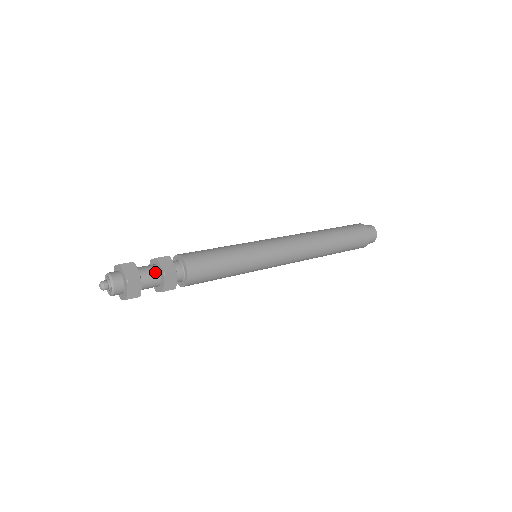
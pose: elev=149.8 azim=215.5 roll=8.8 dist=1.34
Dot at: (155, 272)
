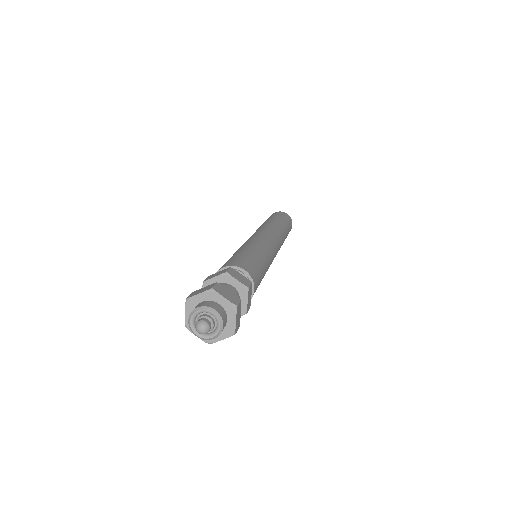
Dot at: (234, 291)
